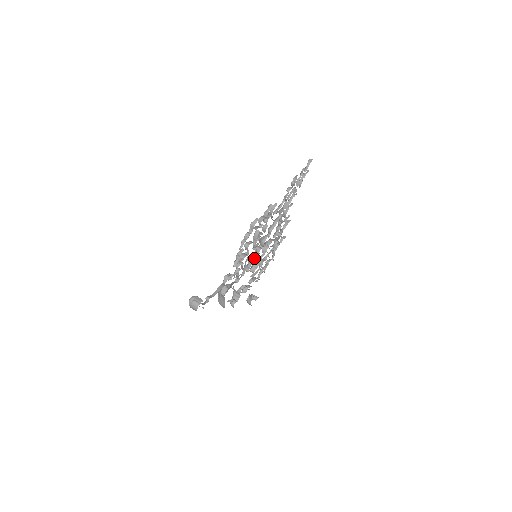
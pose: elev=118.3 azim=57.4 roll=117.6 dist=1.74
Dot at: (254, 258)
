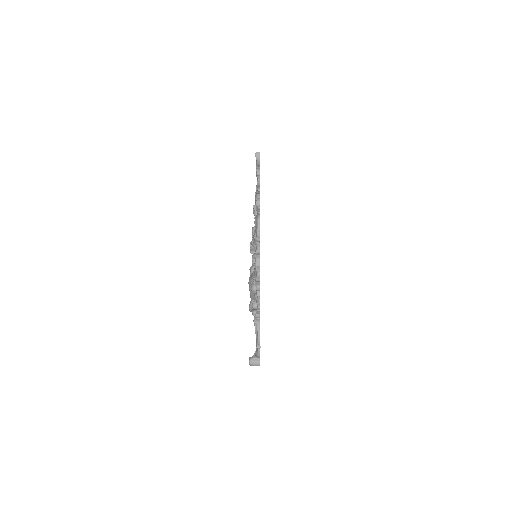
Dot at: occluded
